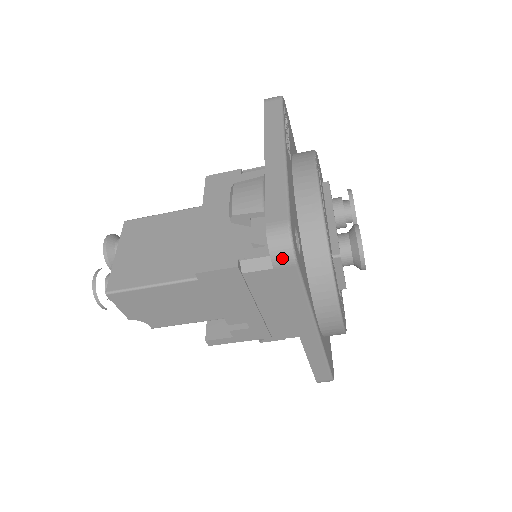
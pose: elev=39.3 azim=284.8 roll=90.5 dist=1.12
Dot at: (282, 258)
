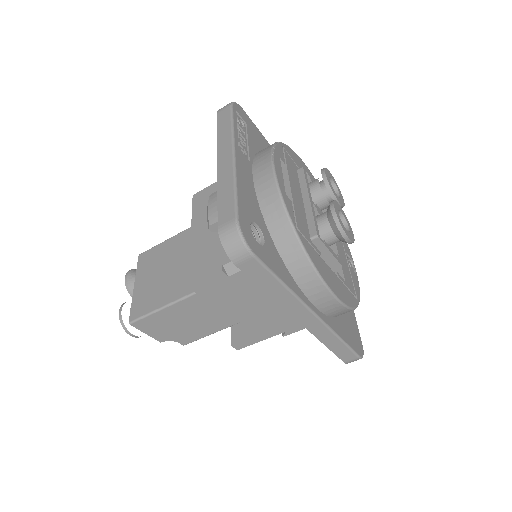
Dot at: (239, 254)
